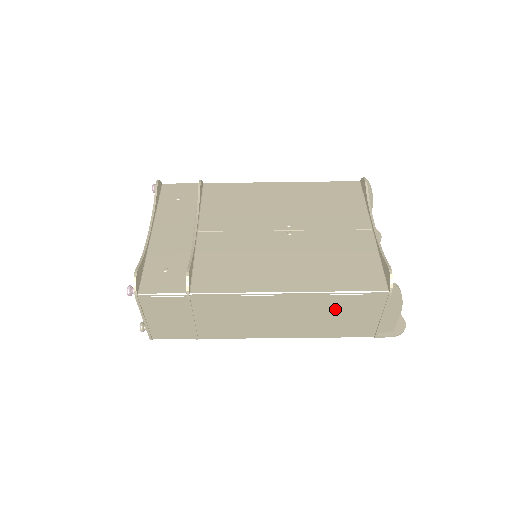
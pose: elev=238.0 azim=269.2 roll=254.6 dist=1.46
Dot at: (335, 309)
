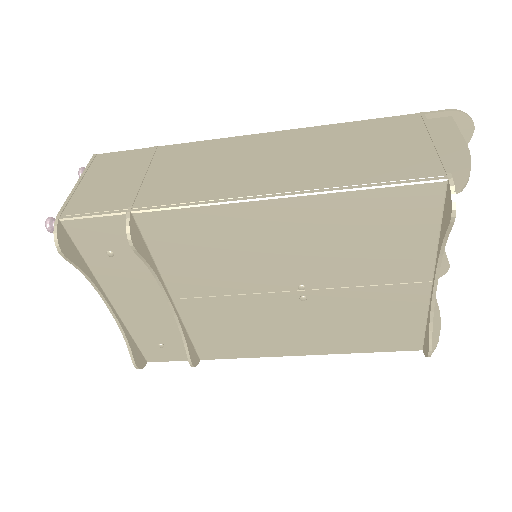
Dot at: occluded
